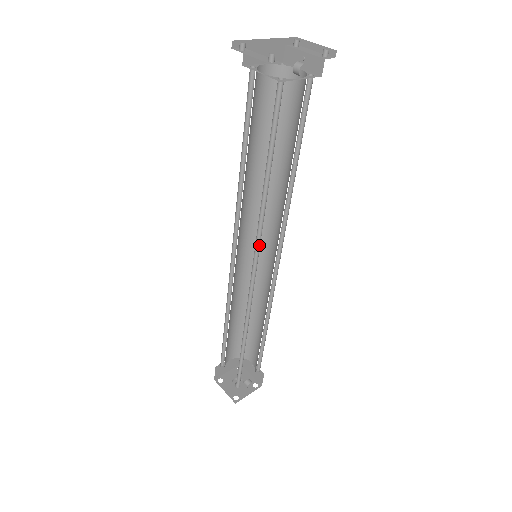
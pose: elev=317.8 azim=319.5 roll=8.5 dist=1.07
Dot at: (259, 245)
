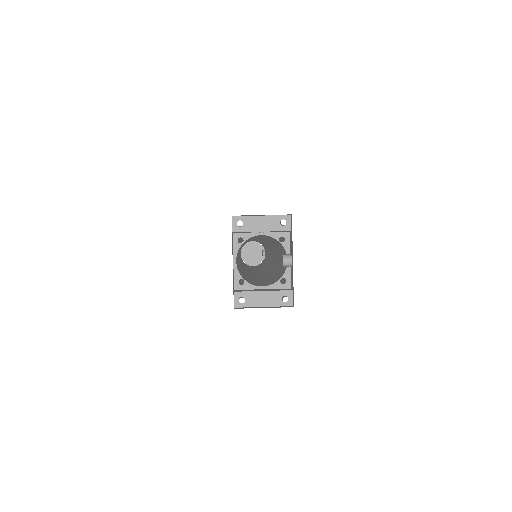
Dot at: occluded
